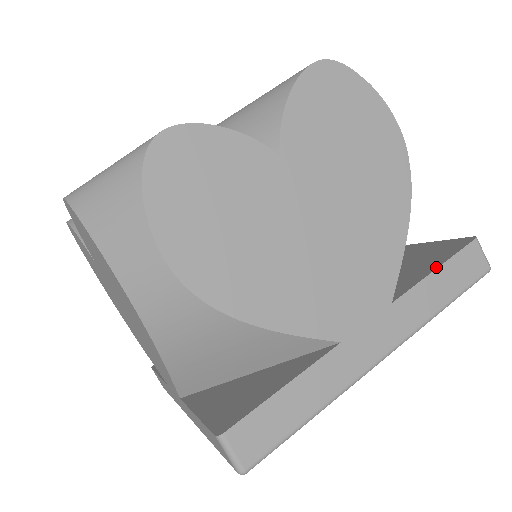
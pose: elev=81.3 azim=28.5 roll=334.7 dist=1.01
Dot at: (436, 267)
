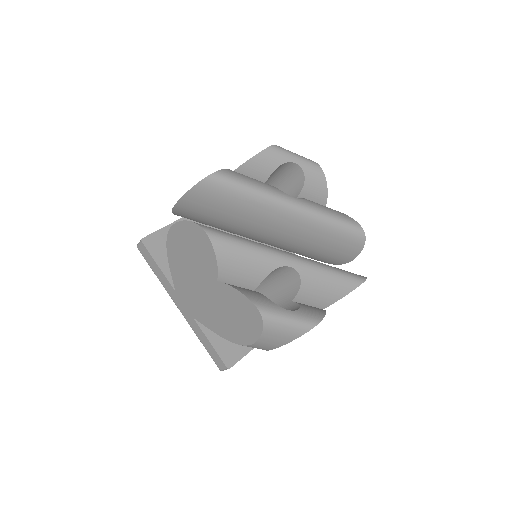
Dot at: occluded
